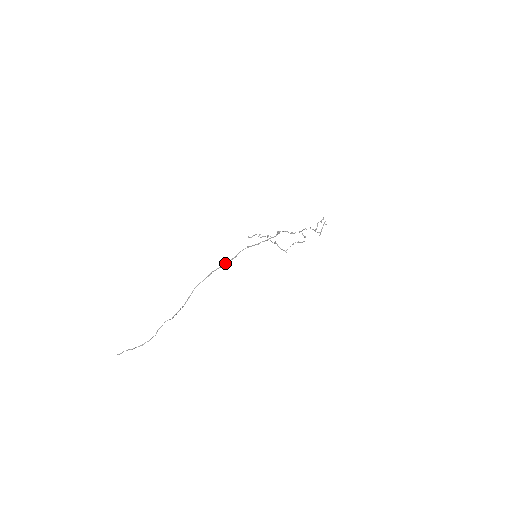
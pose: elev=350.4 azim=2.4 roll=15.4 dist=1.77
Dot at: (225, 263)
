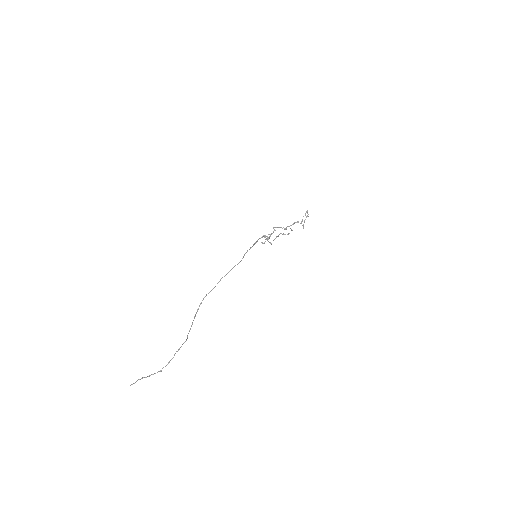
Dot at: (232, 268)
